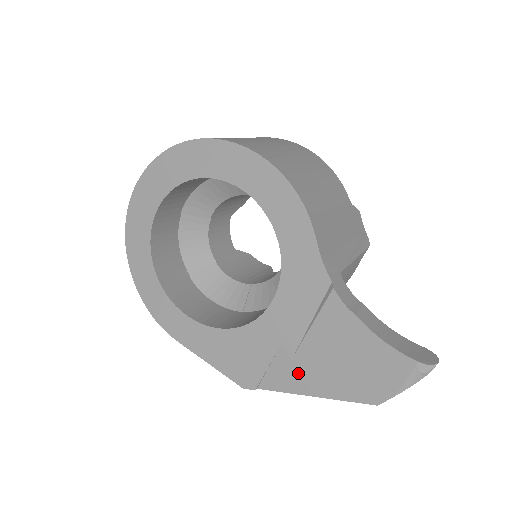
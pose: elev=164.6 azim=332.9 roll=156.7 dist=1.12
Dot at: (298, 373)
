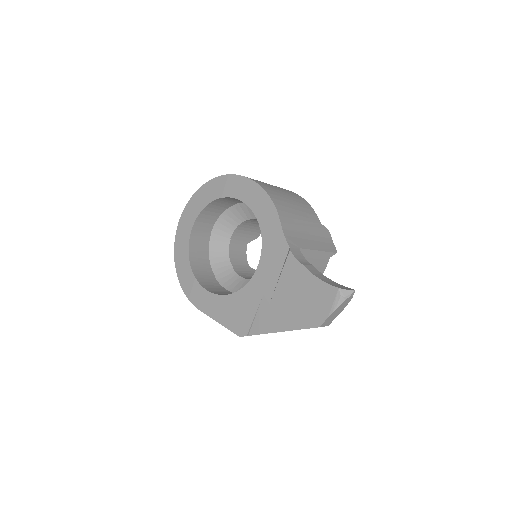
Dot at: (272, 316)
